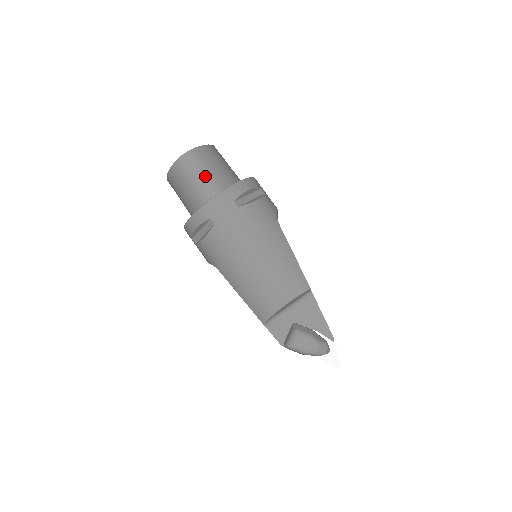
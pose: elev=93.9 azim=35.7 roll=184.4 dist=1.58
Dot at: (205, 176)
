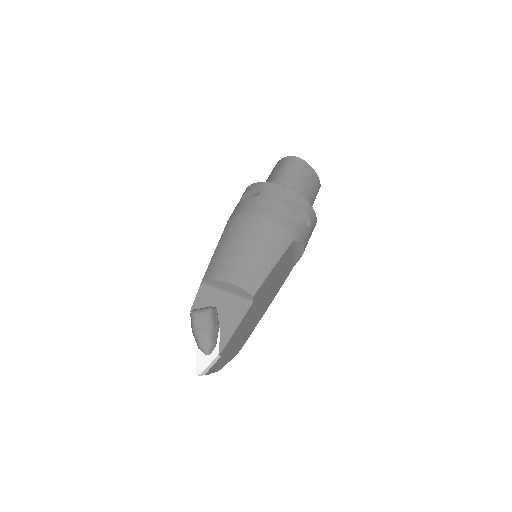
Dot at: (291, 176)
